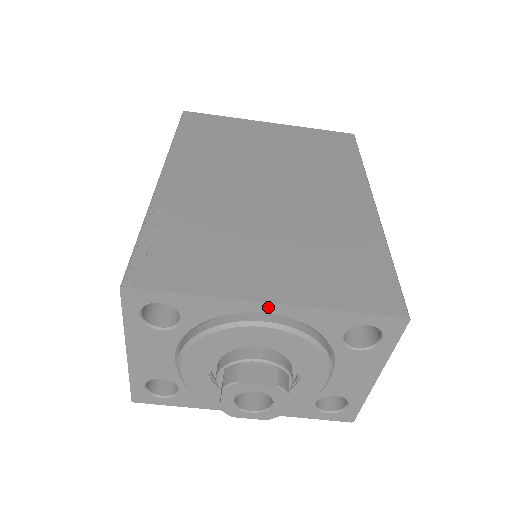
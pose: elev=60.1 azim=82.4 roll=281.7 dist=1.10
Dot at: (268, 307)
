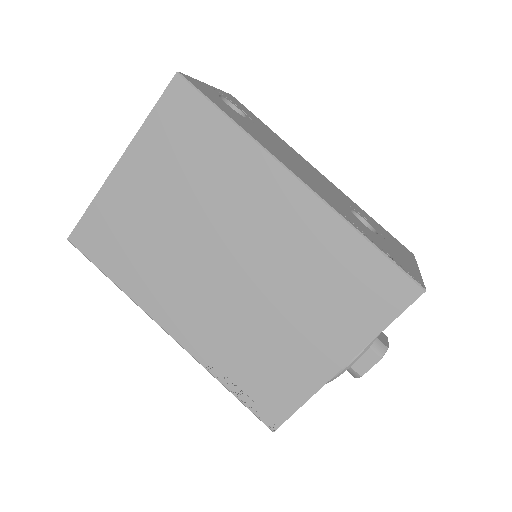
Dot at: (344, 365)
